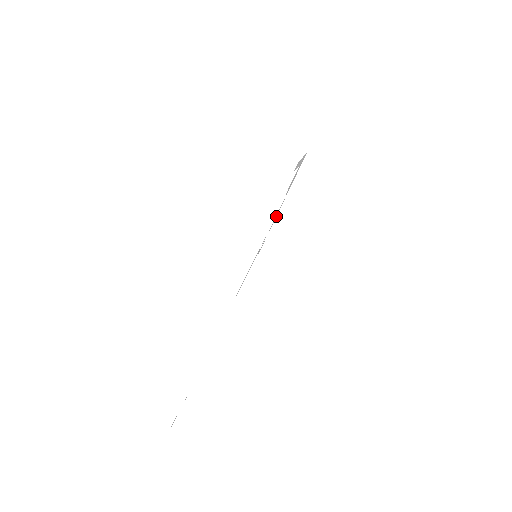
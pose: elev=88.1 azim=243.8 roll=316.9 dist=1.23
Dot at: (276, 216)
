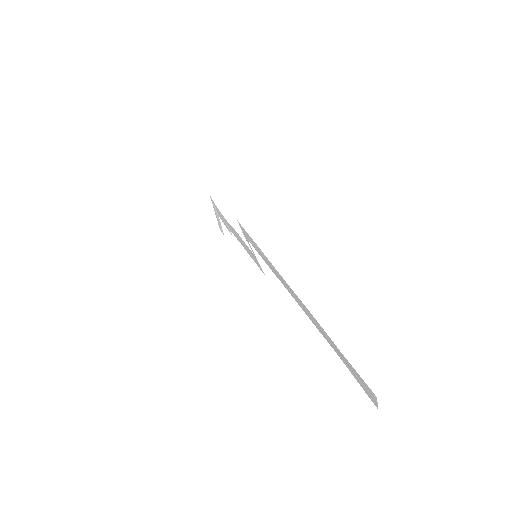
Dot at: (239, 236)
